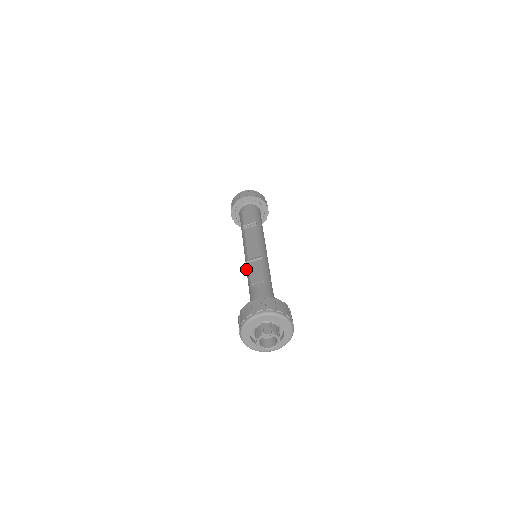
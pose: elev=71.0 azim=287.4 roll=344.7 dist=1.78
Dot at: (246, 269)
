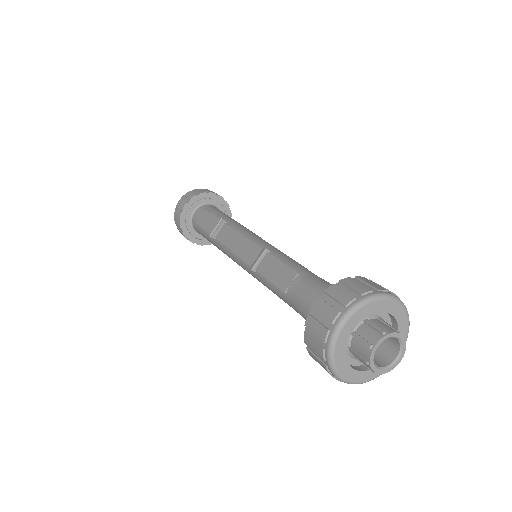
Dot at: (258, 280)
